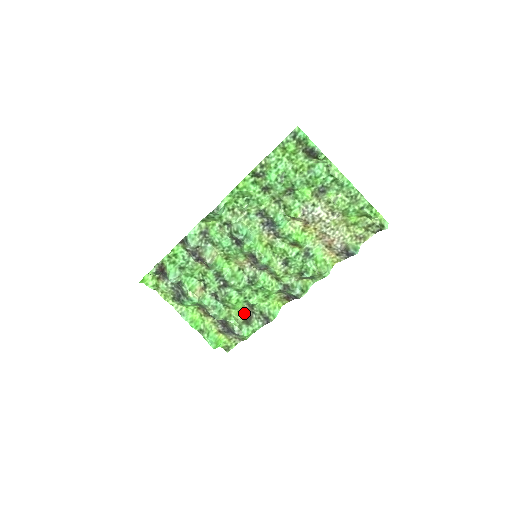
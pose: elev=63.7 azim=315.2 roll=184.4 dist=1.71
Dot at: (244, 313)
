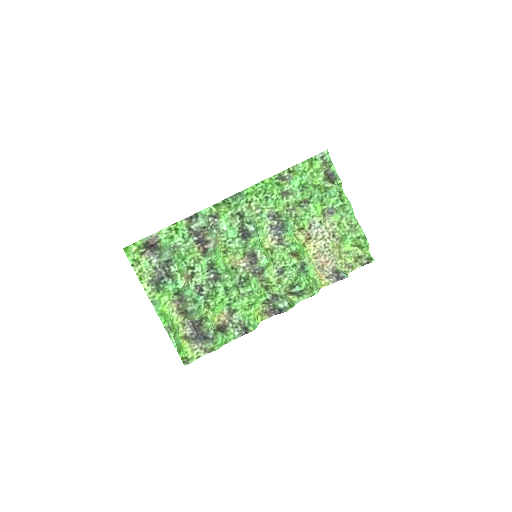
Dot at: (218, 321)
